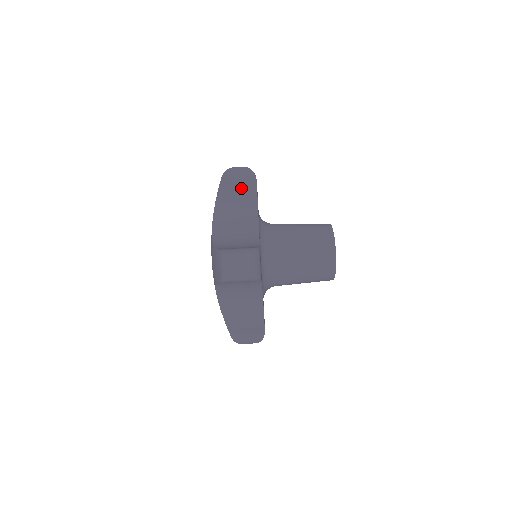
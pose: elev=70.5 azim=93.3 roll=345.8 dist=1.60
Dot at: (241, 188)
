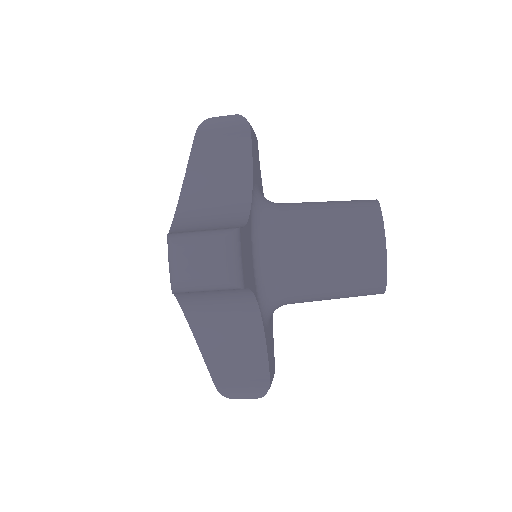
Dot at: occluded
